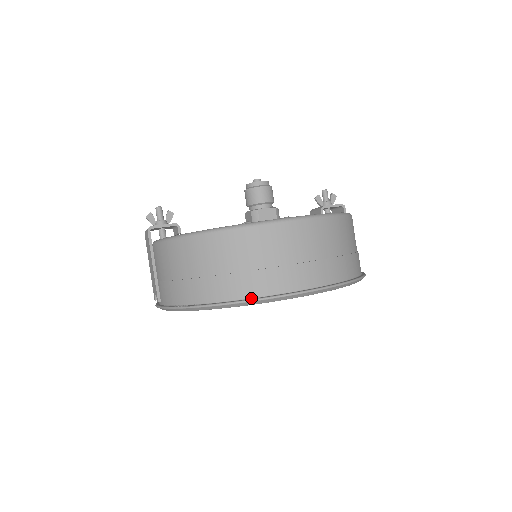
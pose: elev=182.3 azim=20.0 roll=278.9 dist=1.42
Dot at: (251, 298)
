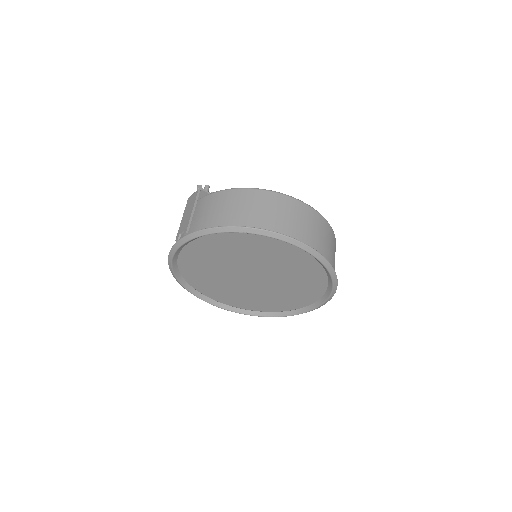
Dot at: (273, 232)
